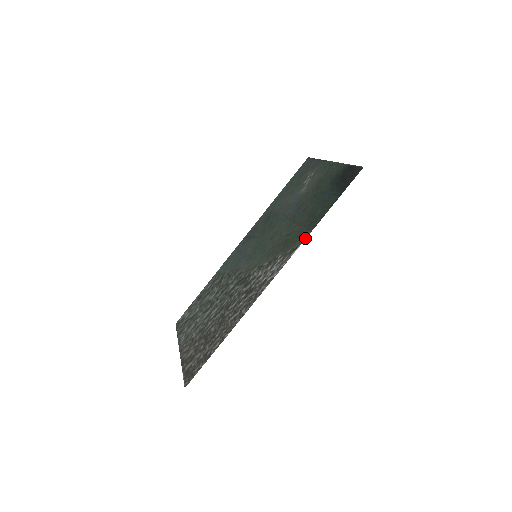
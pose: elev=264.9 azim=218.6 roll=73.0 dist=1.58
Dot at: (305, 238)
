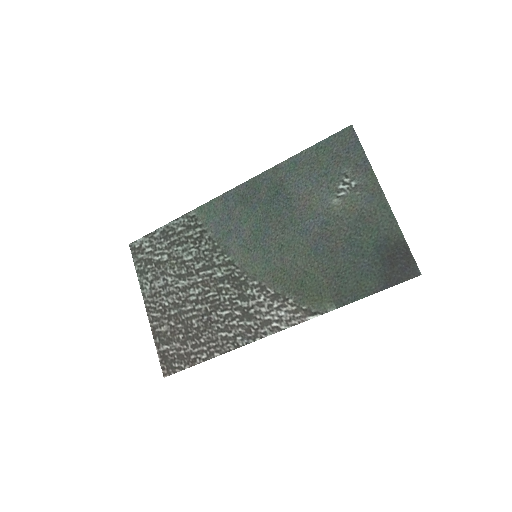
Dot at: (328, 311)
